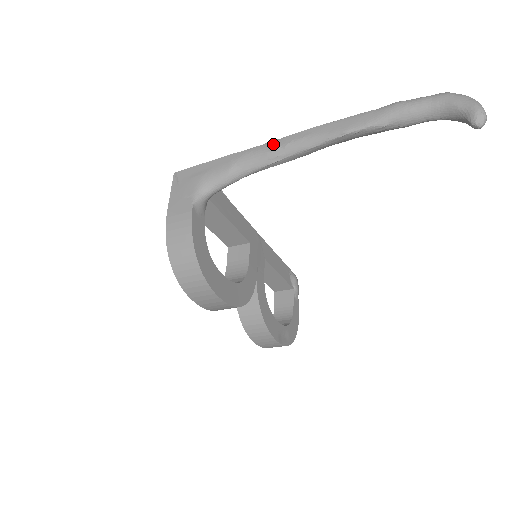
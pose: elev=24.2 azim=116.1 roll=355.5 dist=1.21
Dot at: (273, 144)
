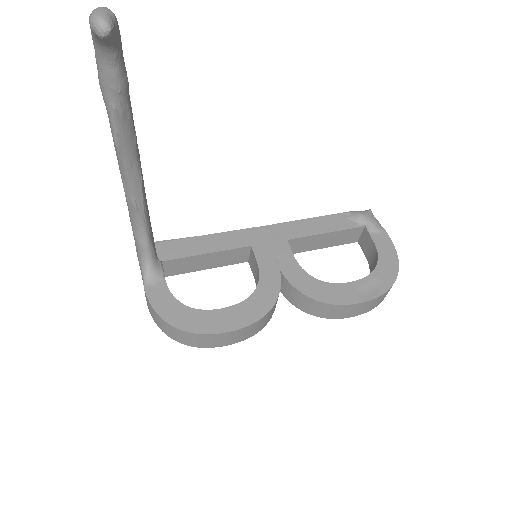
Dot at: occluded
